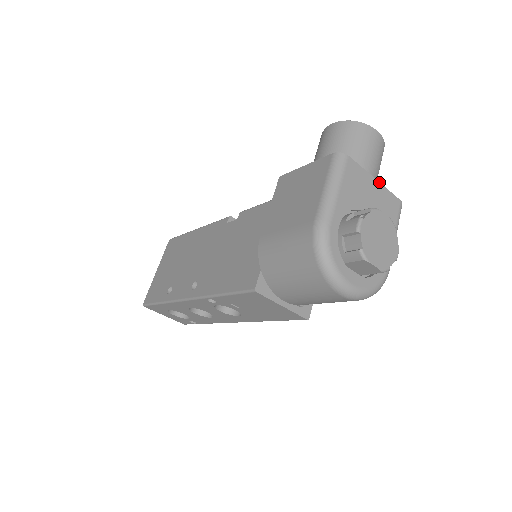
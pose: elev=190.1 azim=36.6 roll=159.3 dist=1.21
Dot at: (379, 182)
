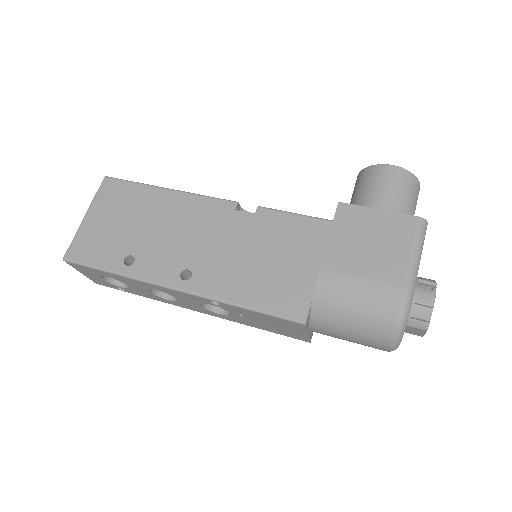
Dot at: occluded
